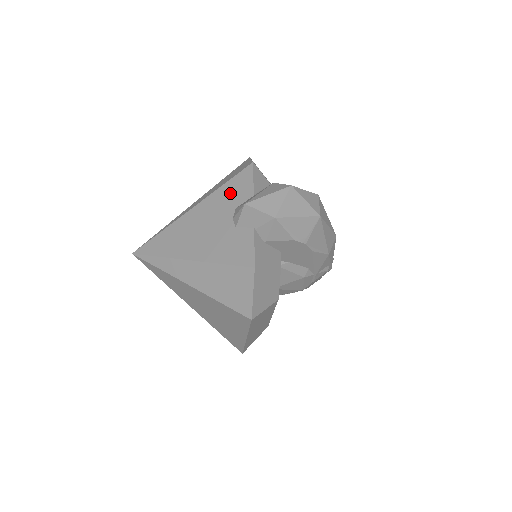
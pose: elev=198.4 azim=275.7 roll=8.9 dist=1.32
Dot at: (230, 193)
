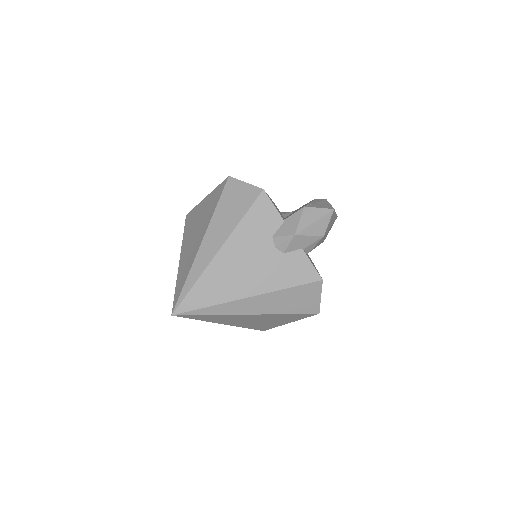
Dot at: (257, 225)
